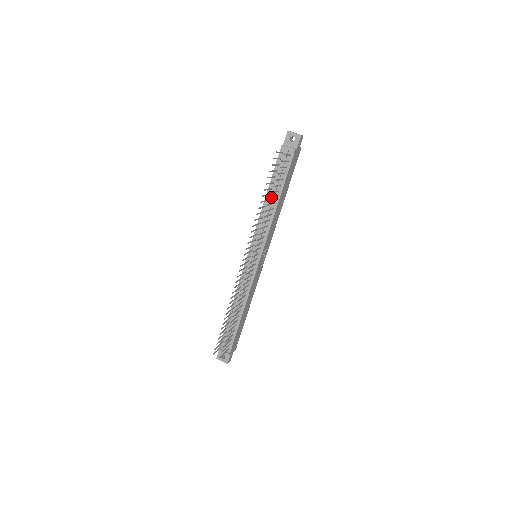
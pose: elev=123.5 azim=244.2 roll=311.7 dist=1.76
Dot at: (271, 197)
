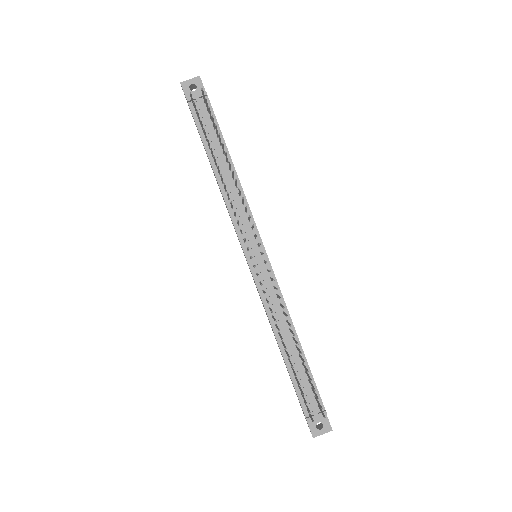
Dot at: (221, 165)
